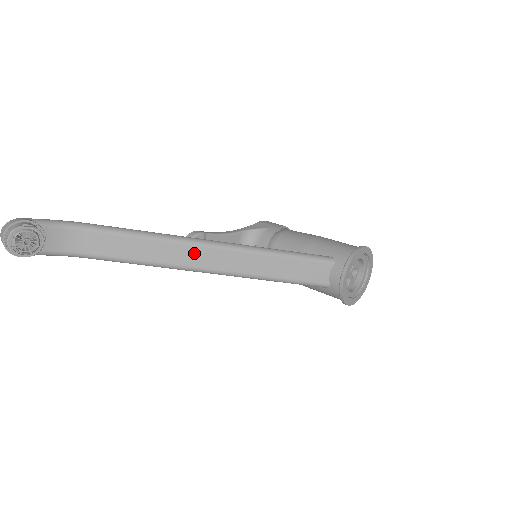
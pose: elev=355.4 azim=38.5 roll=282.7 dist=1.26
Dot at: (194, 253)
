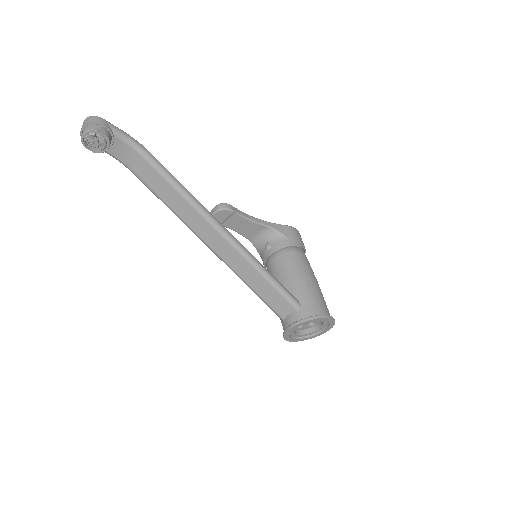
Dot at: (206, 228)
